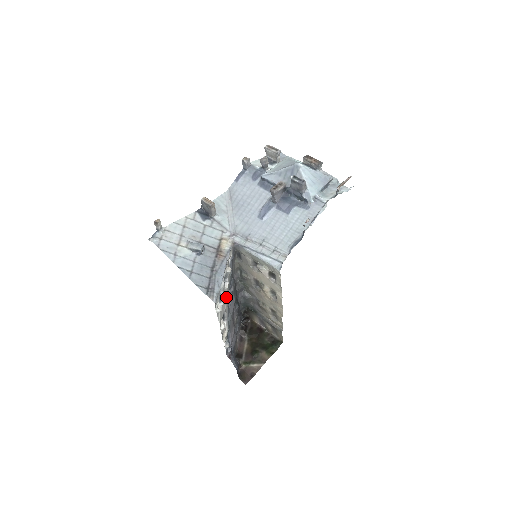
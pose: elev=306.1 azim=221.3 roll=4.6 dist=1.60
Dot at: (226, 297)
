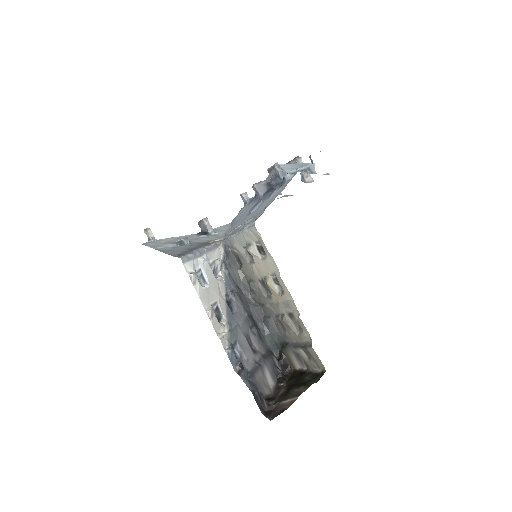
Dot at: (221, 293)
